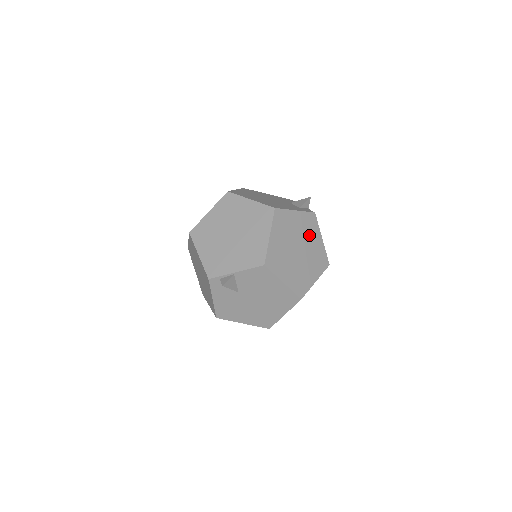
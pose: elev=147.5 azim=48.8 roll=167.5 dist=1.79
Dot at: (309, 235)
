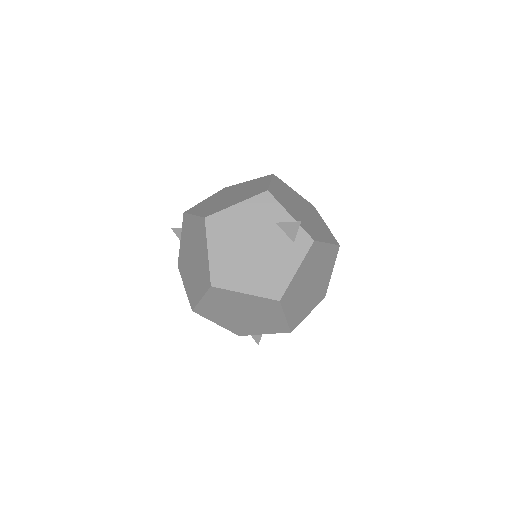
Dot at: (315, 262)
